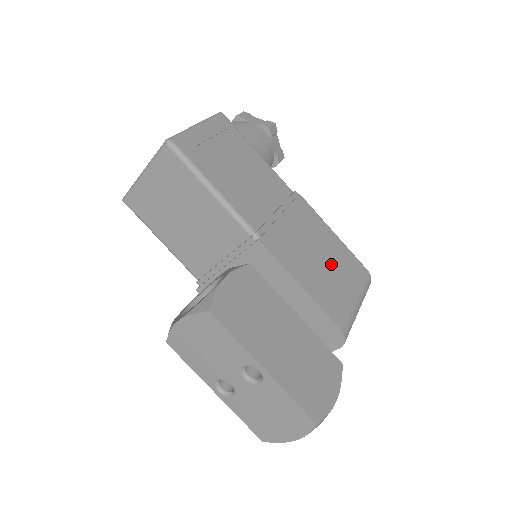
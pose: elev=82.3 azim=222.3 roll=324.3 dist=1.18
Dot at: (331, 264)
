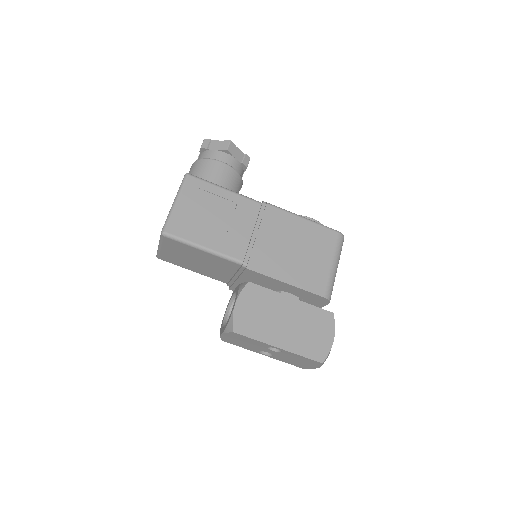
Dot at: (305, 248)
